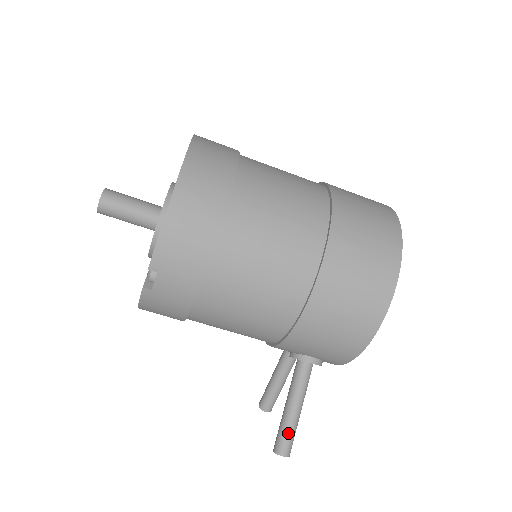
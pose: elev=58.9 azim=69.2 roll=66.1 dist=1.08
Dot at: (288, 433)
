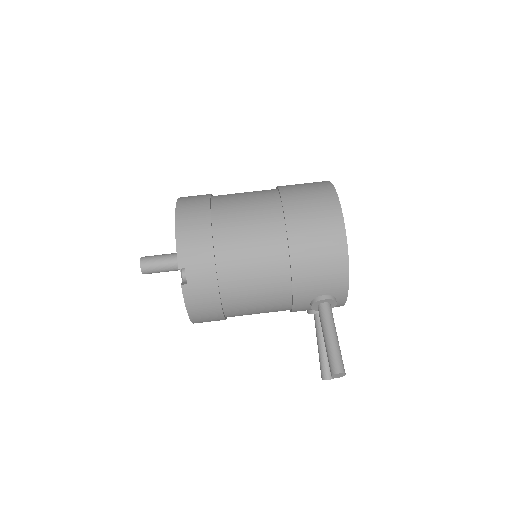
Dot at: (334, 355)
